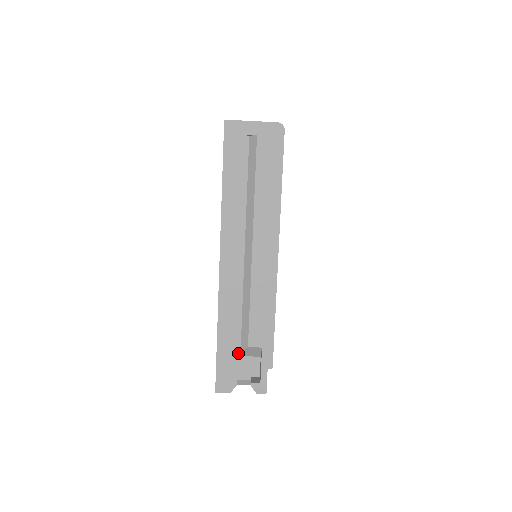
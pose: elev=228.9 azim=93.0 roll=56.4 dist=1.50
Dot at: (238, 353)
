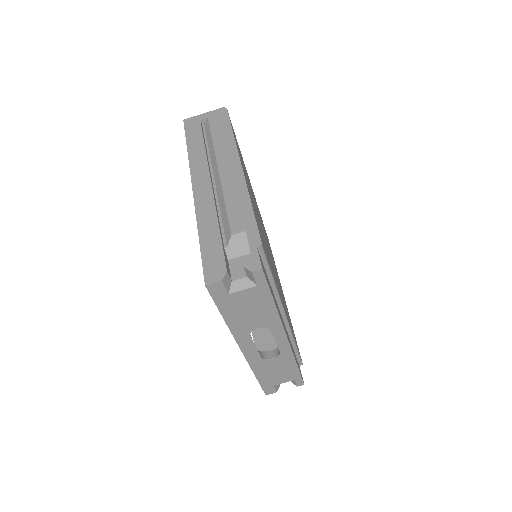
Dot at: (226, 254)
